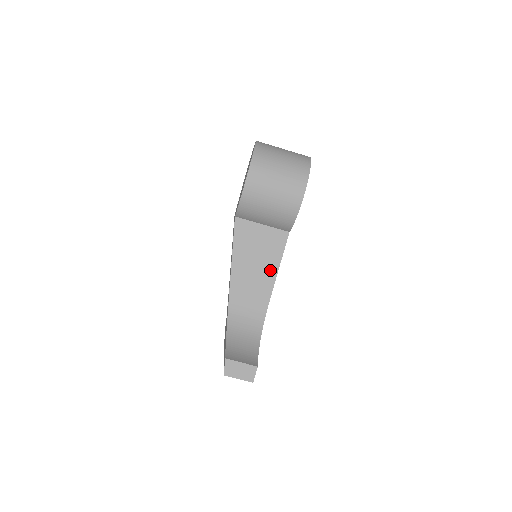
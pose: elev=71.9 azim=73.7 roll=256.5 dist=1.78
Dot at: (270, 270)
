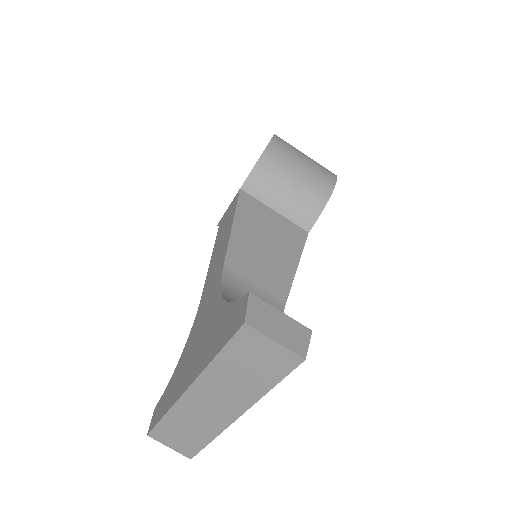
Dot at: (286, 262)
